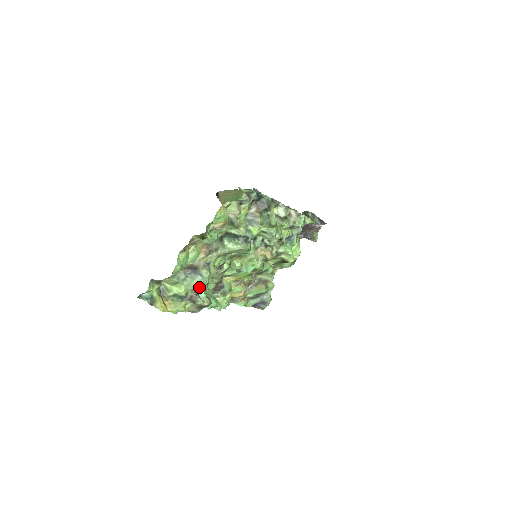
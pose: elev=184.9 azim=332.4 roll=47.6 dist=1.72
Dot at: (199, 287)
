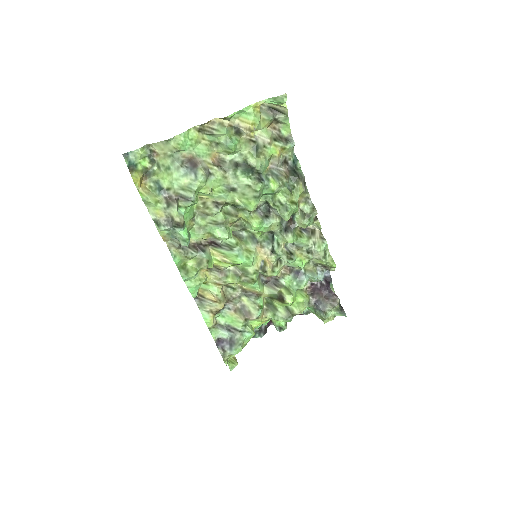
Dot at: (185, 191)
